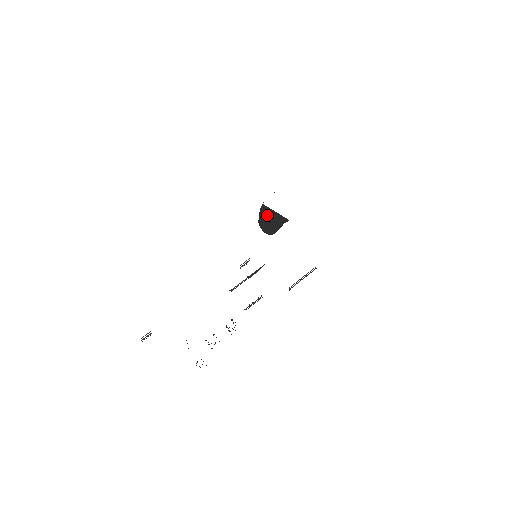
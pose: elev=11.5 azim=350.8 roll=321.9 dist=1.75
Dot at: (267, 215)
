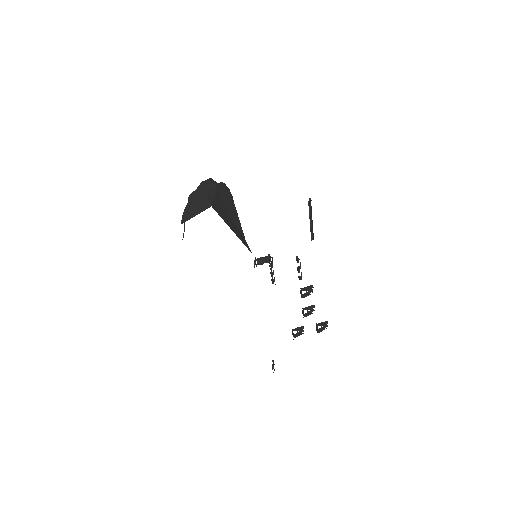
Dot at: occluded
